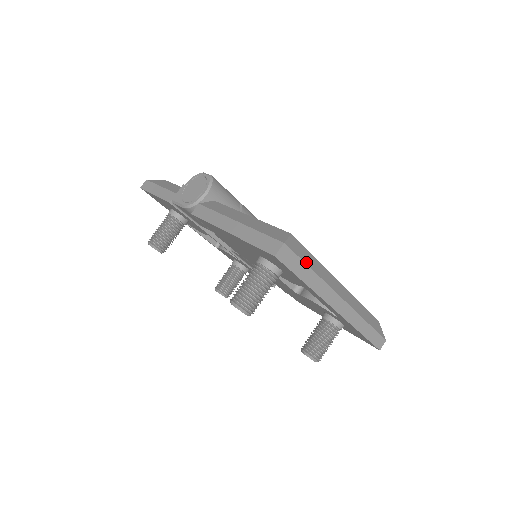
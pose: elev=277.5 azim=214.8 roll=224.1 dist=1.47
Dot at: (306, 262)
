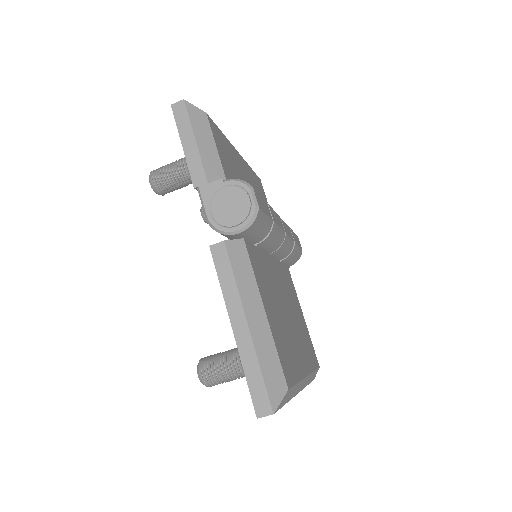
Dot at: (285, 403)
